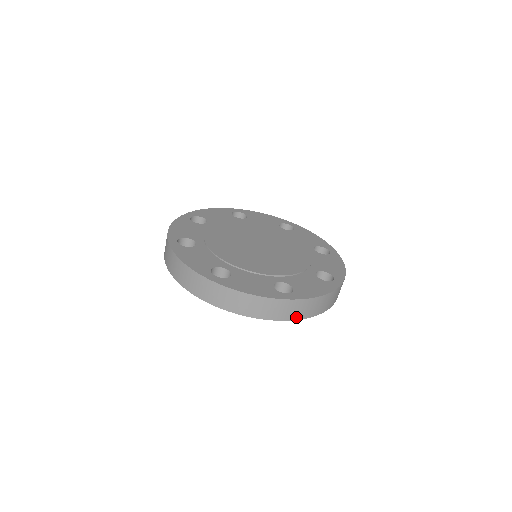
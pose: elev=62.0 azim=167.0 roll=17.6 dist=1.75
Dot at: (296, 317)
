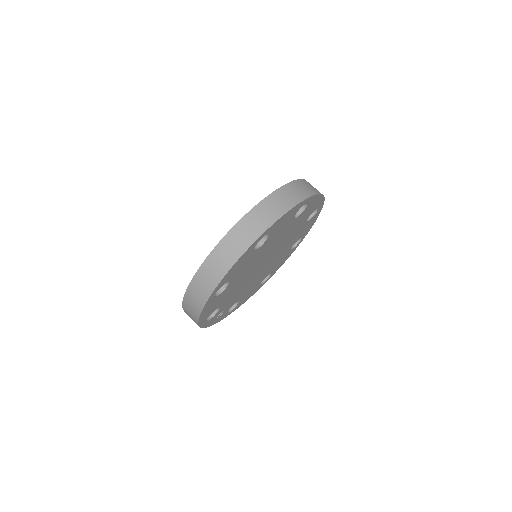
Dot at: (267, 225)
